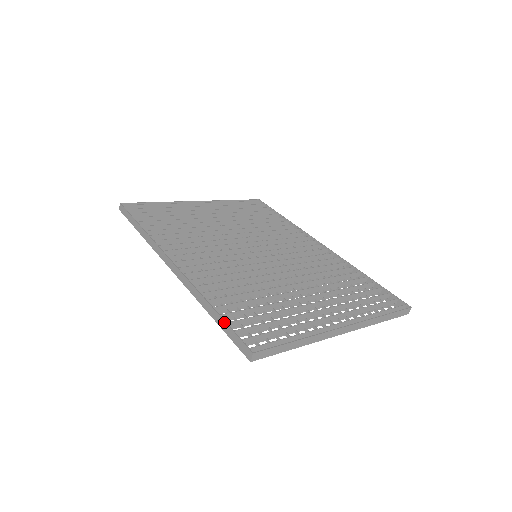
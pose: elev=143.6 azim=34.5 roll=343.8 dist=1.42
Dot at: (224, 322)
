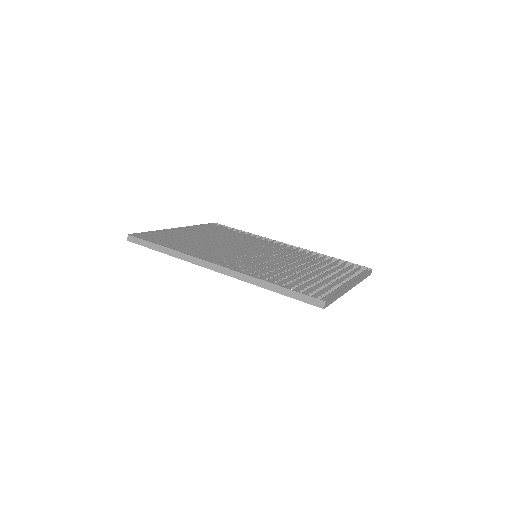
Dot at: (290, 290)
